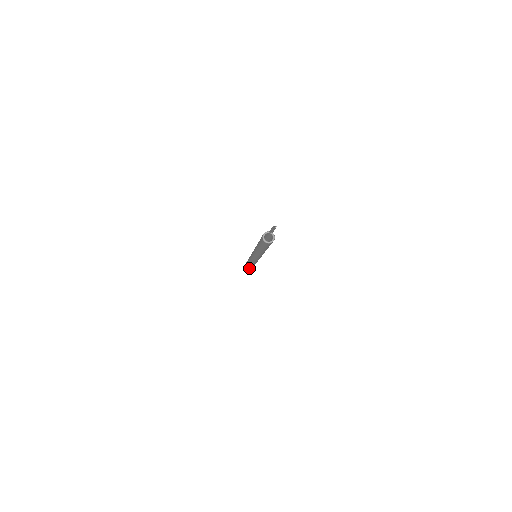
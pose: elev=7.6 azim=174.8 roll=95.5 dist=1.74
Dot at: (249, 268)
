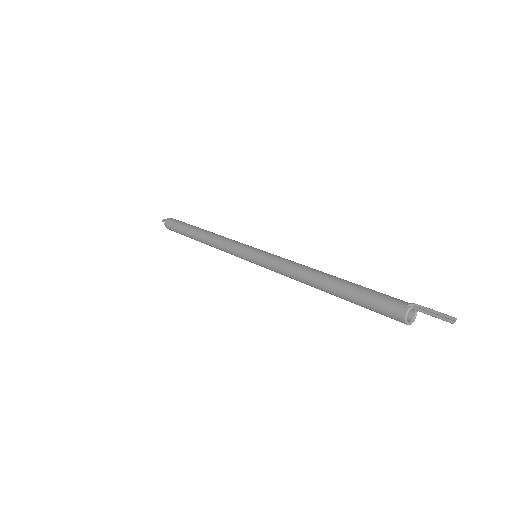
Dot at: occluded
